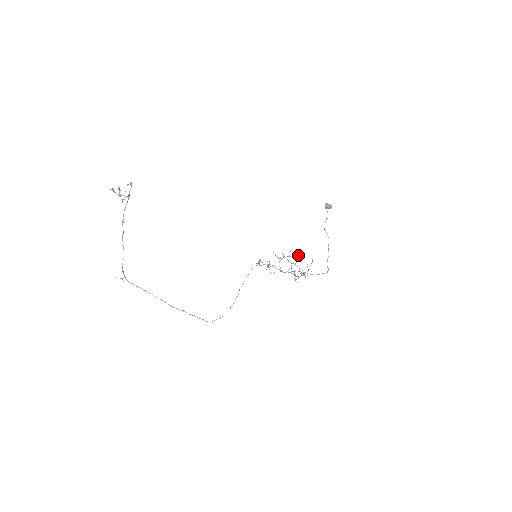
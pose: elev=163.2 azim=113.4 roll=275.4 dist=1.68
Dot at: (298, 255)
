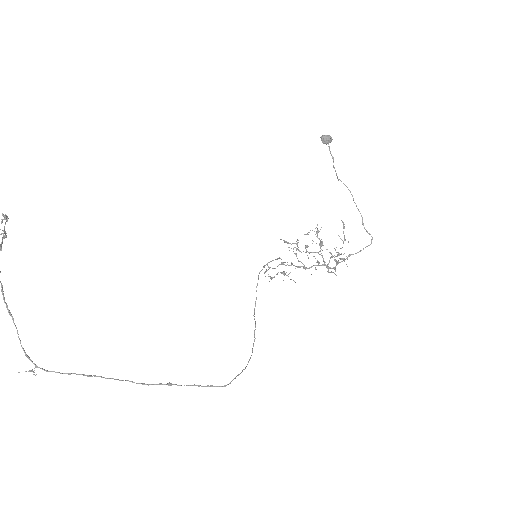
Dot at: (318, 231)
